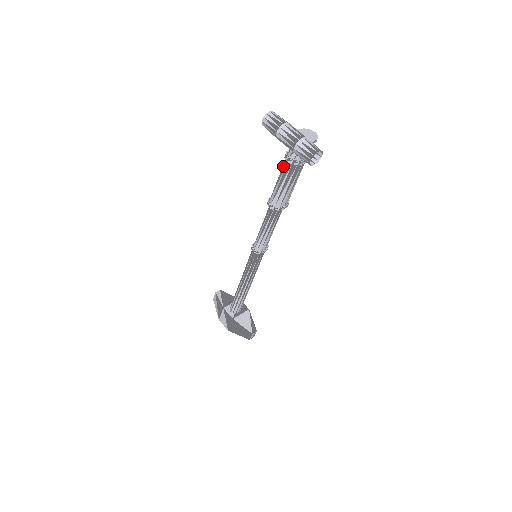
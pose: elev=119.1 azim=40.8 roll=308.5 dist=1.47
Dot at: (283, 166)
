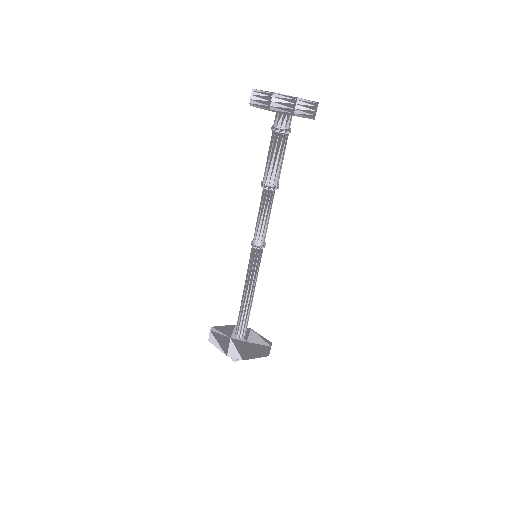
Dot at: (274, 141)
